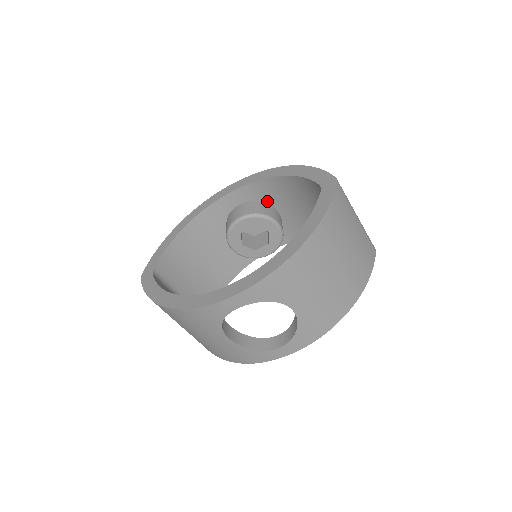
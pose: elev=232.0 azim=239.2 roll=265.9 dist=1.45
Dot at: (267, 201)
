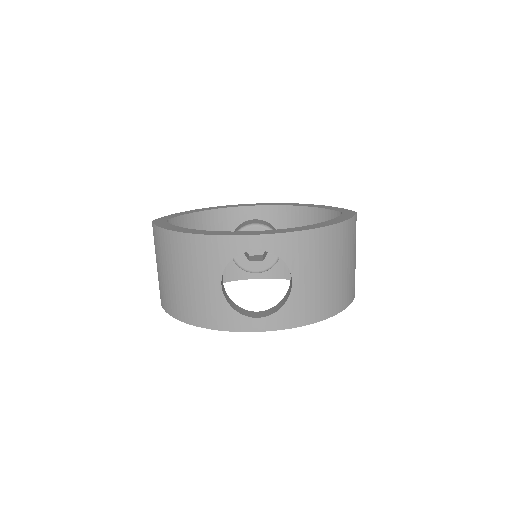
Dot at: (277, 228)
